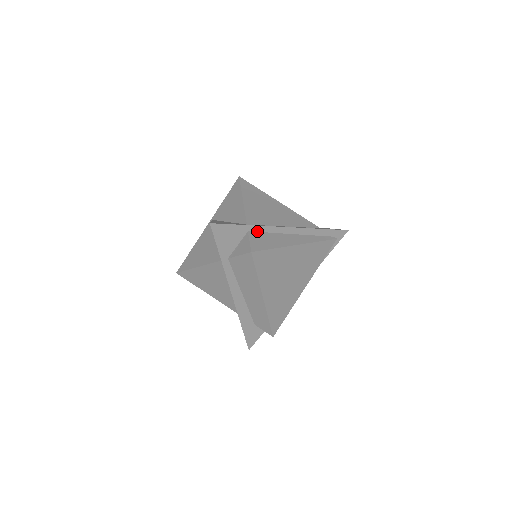
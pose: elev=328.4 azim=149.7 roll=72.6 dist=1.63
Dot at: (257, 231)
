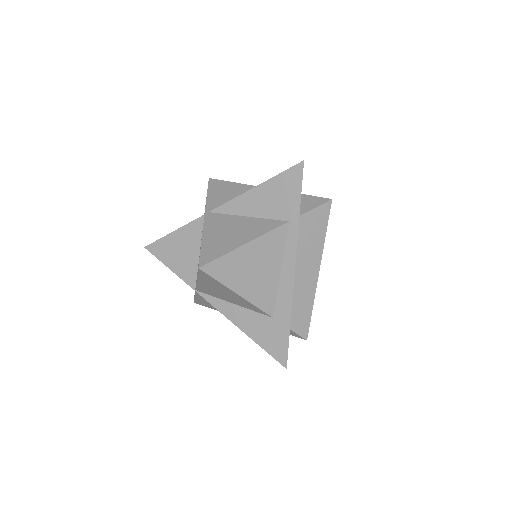
Dot at: occluded
